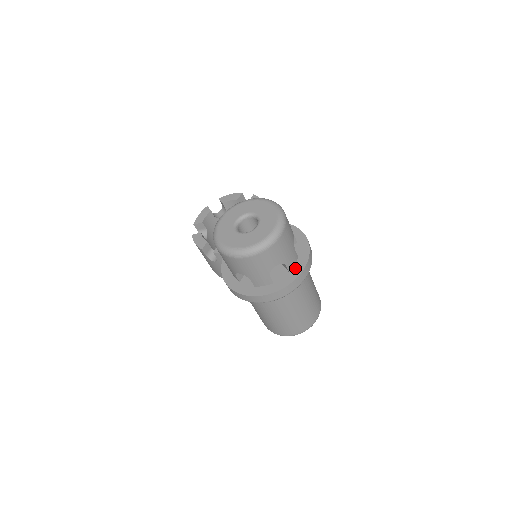
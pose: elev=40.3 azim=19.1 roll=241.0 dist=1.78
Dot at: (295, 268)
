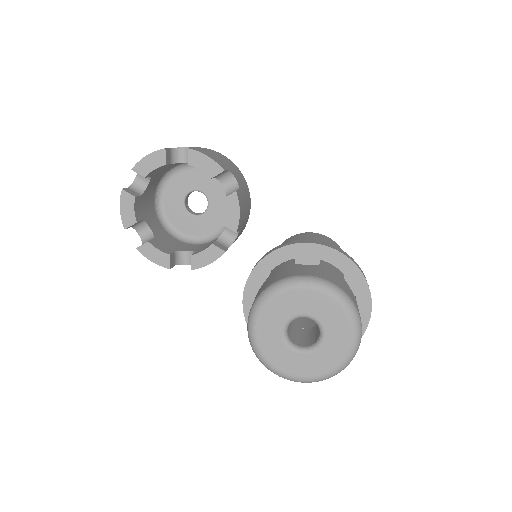
Dot at: occluded
